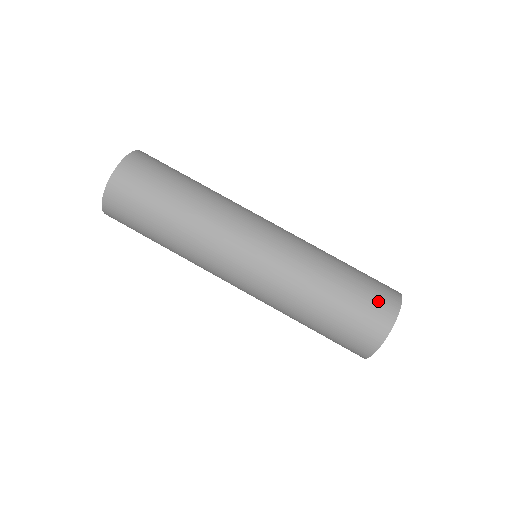
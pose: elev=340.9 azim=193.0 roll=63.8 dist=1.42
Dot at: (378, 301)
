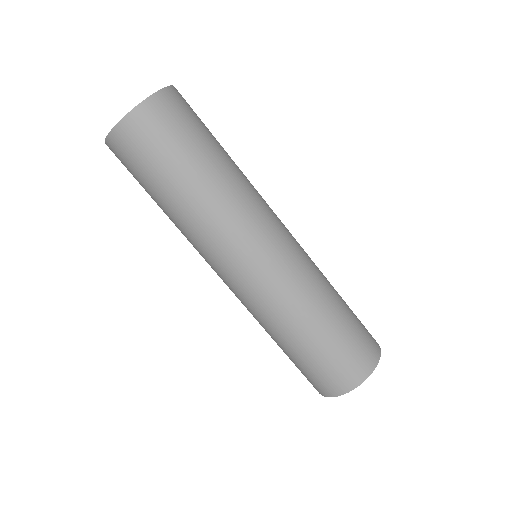
Dot at: (347, 366)
